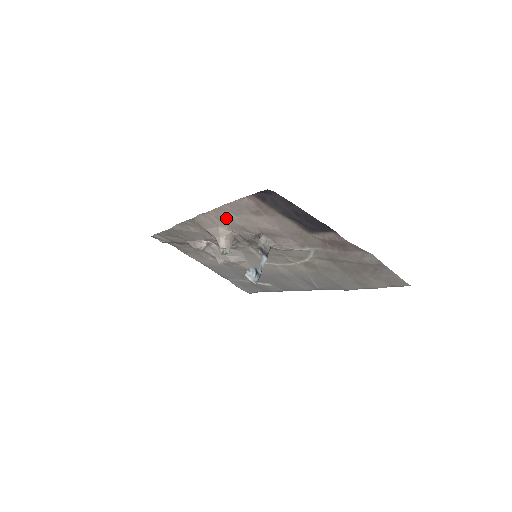
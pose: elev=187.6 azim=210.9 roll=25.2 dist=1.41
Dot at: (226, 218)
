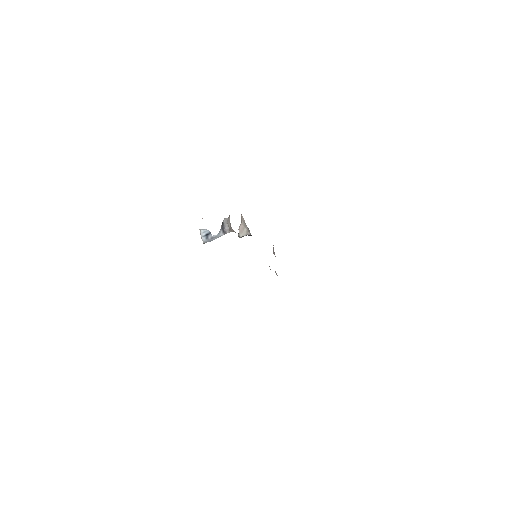
Dot at: occluded
